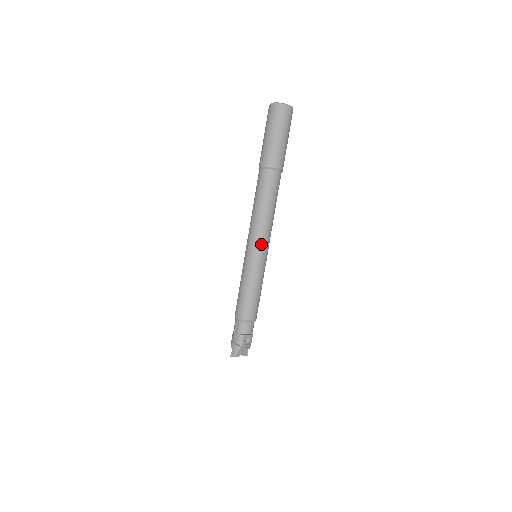
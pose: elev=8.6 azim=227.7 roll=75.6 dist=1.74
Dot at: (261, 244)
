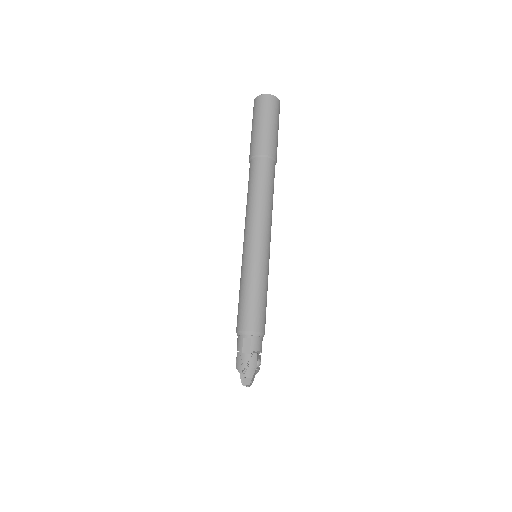
Dot at: (267, 239)
